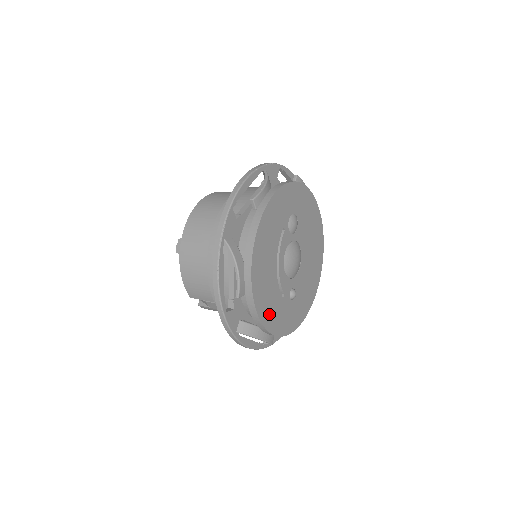
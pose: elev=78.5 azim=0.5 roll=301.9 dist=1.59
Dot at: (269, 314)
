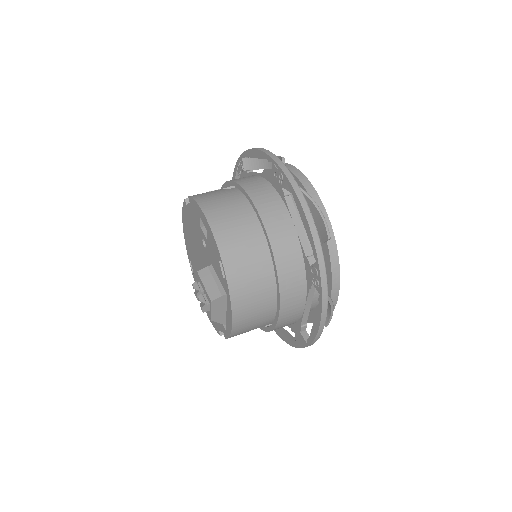
Dot at: occluded
